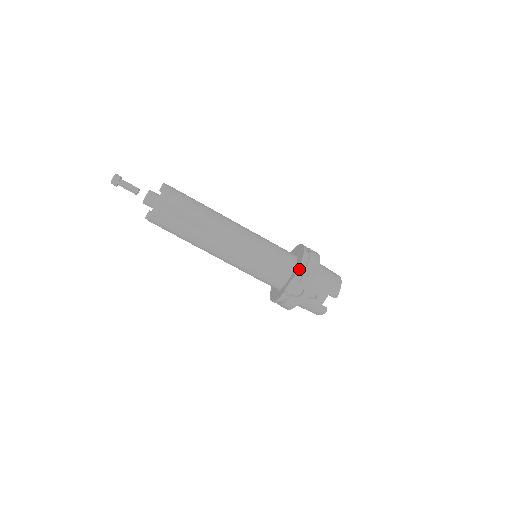
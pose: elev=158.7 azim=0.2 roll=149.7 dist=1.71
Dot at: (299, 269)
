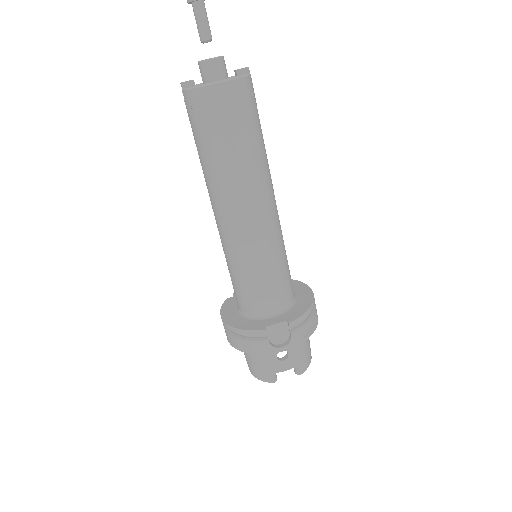
Dot at: (303, 315)
